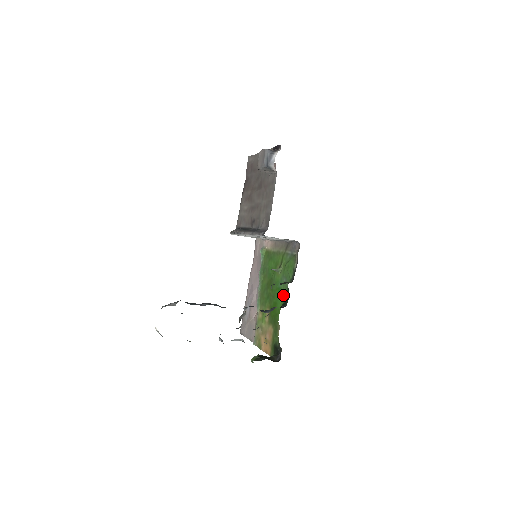
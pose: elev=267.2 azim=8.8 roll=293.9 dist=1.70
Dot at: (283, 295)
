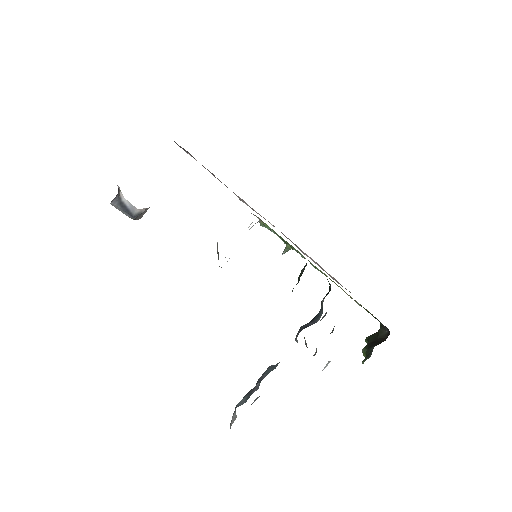
Dot at: occluded
